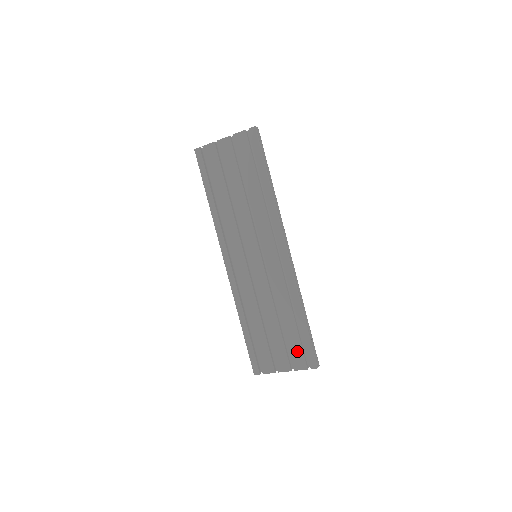
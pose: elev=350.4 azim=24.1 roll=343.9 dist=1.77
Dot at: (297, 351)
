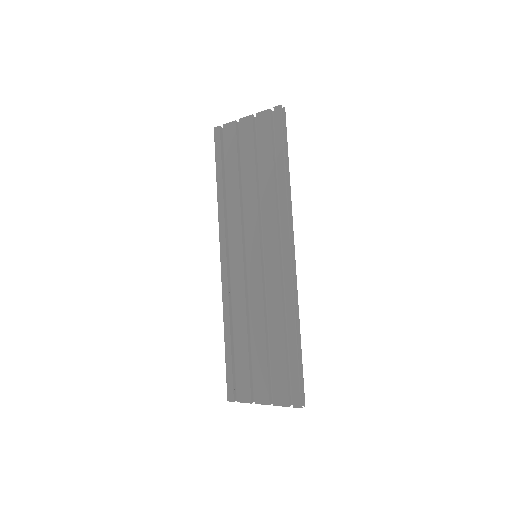
Dot at: (281, 381)
